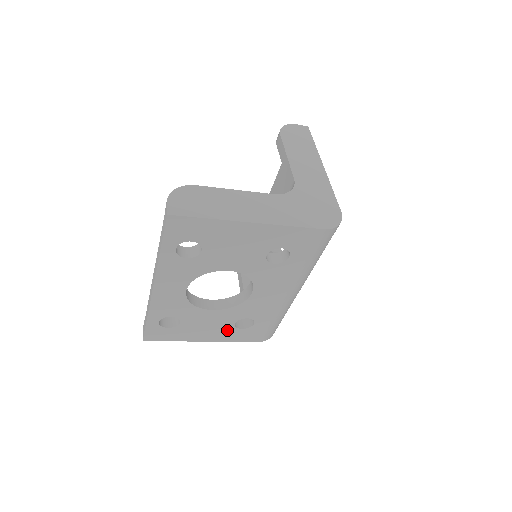
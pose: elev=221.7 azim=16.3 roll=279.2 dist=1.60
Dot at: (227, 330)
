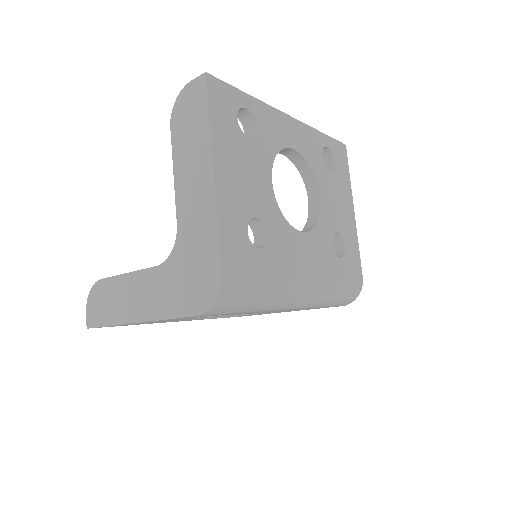
Dot at: occluded
